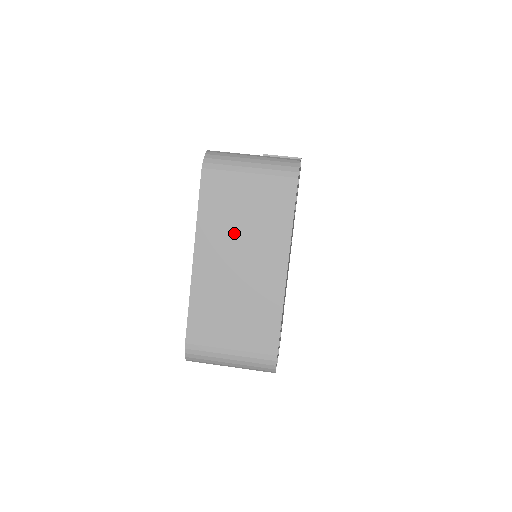
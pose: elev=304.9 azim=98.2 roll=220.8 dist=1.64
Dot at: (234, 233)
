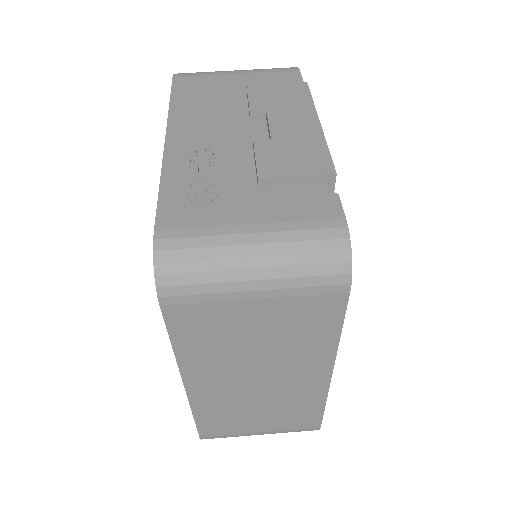
Dot at: (242, 356)
